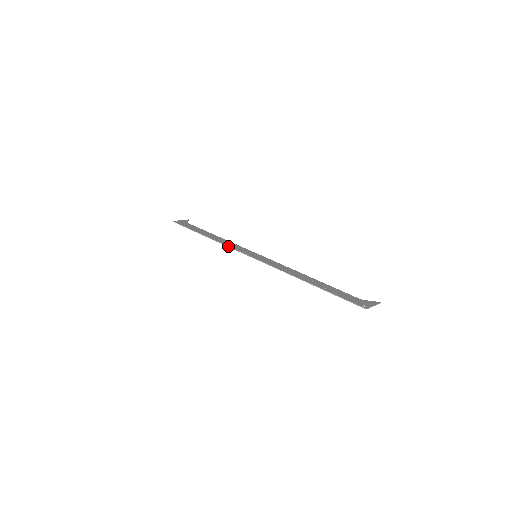
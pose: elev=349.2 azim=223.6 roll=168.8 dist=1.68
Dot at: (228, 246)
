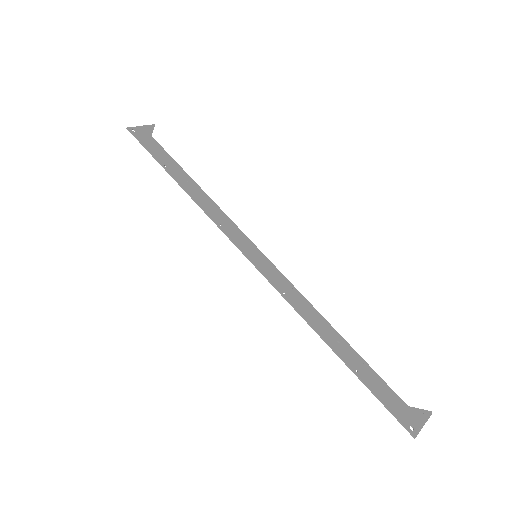
Dot at: (213, 221)
